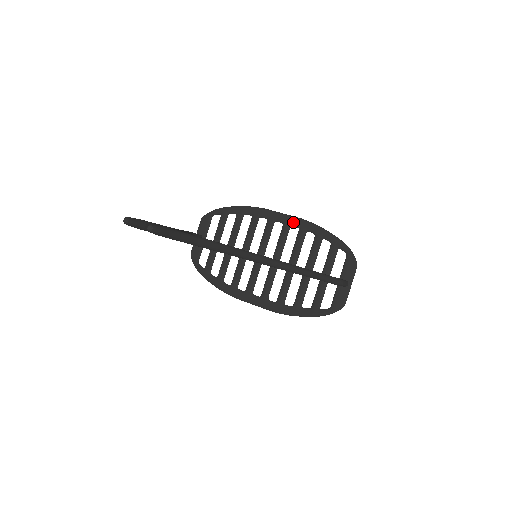
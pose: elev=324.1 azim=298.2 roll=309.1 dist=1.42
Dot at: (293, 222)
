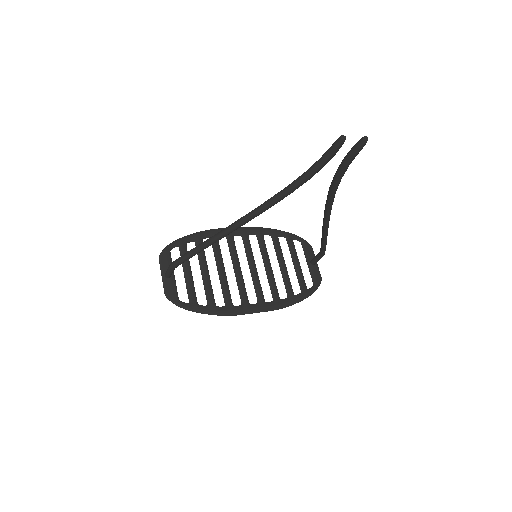
Dot at: (249, 231)
